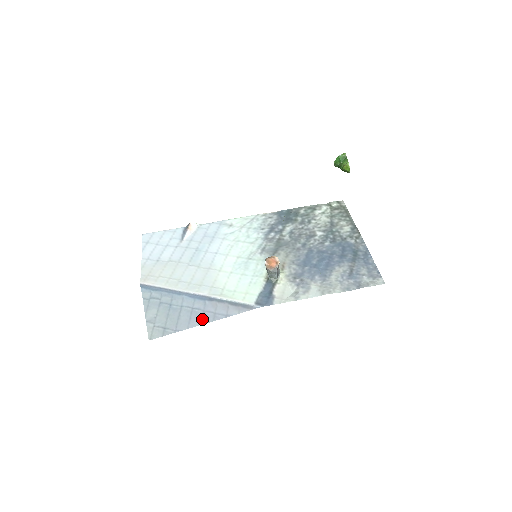
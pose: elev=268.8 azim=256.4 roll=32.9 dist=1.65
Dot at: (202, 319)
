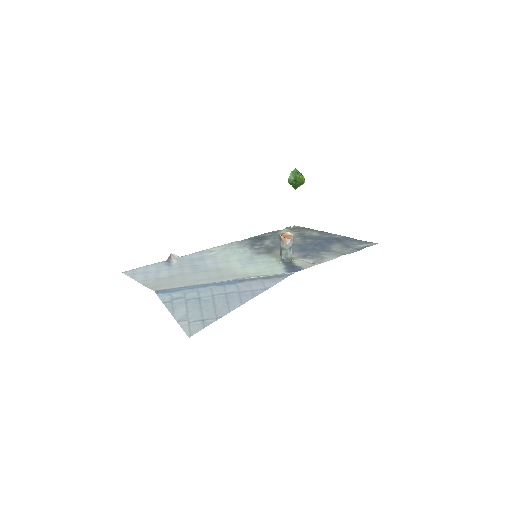
Dot at: (241, 299)
